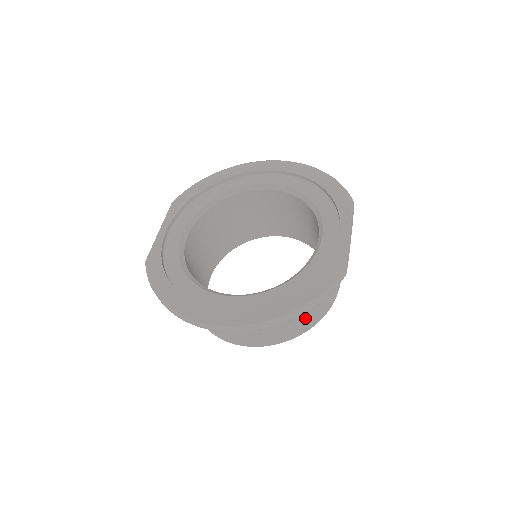
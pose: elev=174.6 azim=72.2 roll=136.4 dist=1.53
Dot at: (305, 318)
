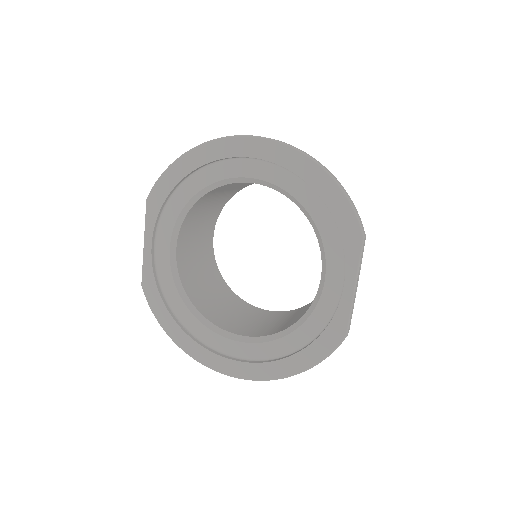
Dot at: occluded
